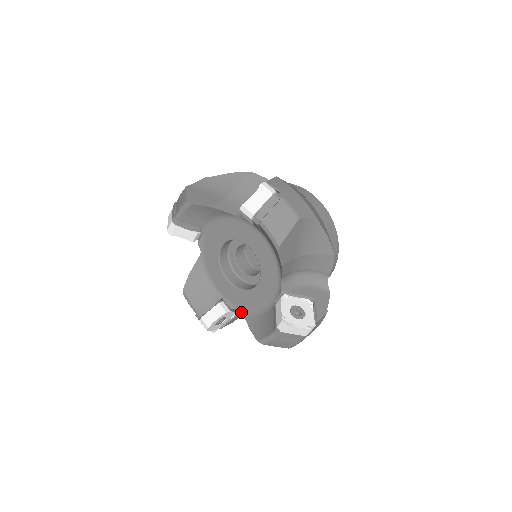
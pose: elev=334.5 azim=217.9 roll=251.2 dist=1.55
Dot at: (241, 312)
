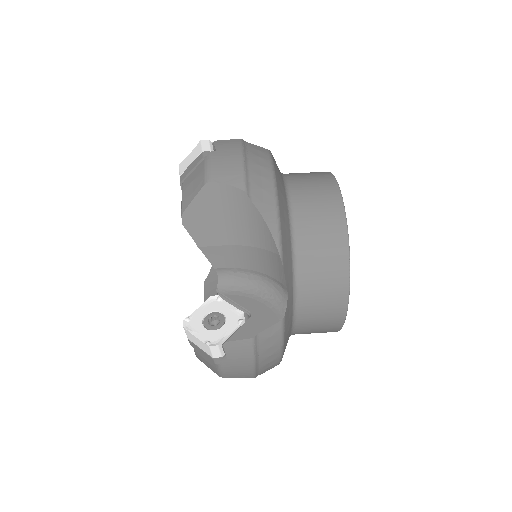
Dot at: occluded
